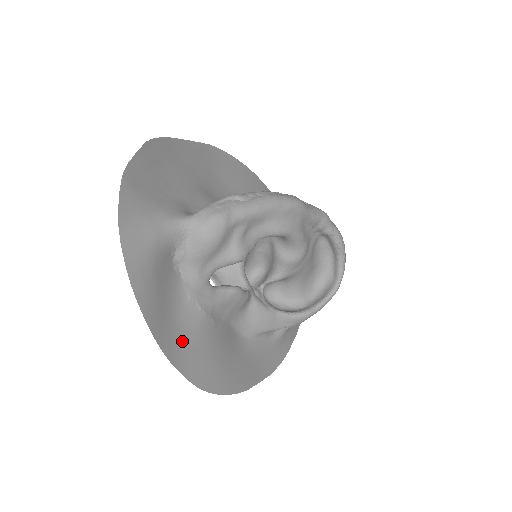
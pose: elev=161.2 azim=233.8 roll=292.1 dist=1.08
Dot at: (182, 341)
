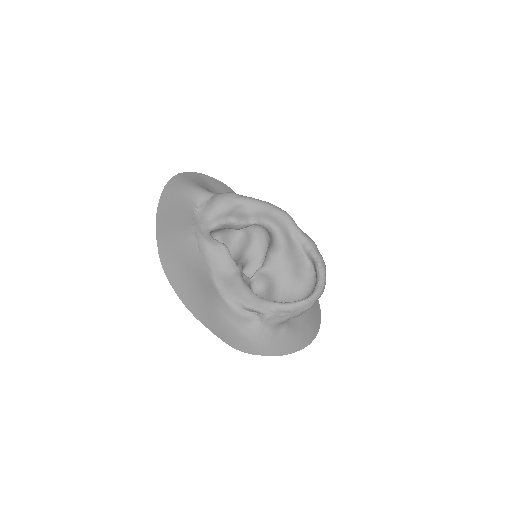
Dot at: (171, 234)
